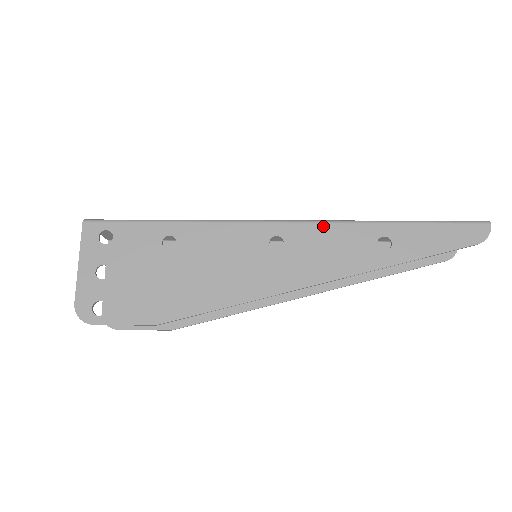
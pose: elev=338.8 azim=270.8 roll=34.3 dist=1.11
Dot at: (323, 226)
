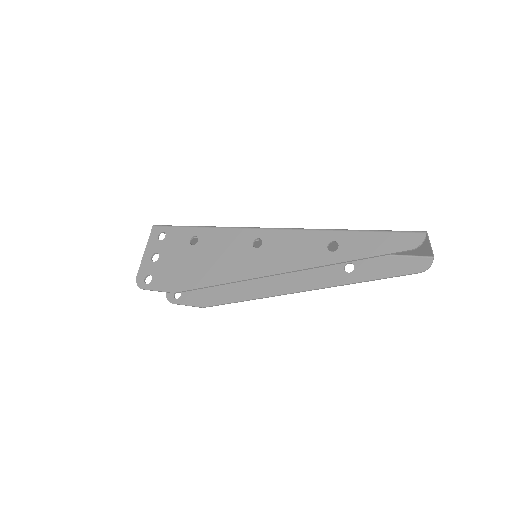
Dot at: (291, 232)
